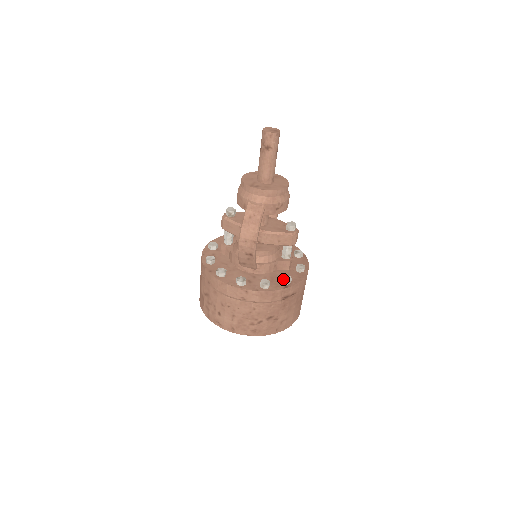
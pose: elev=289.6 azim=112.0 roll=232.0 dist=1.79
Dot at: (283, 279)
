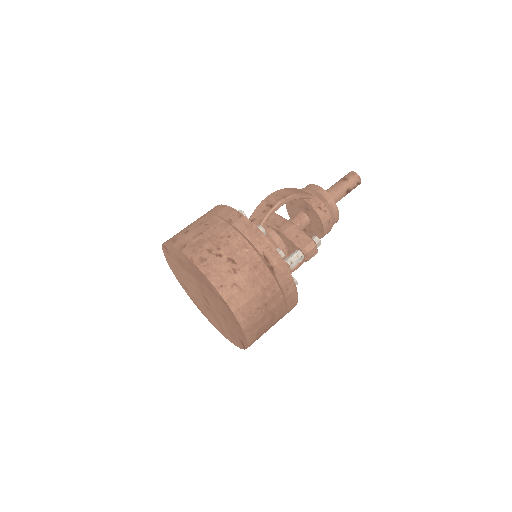
Dot at: (277, 248)
